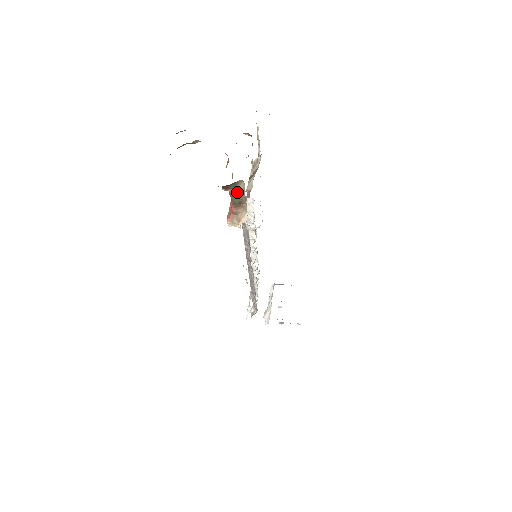
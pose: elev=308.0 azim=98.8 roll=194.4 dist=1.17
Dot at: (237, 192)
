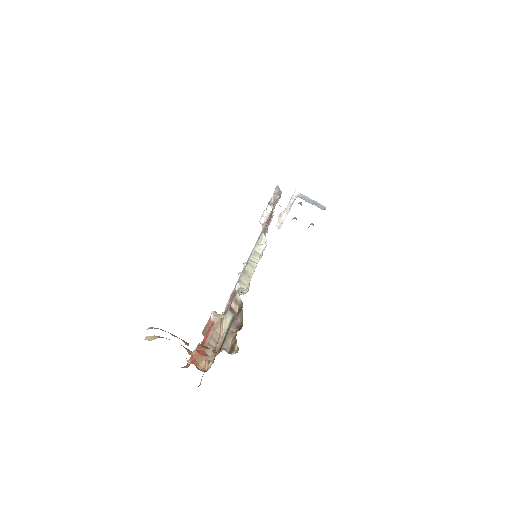
Dot at: occluded
